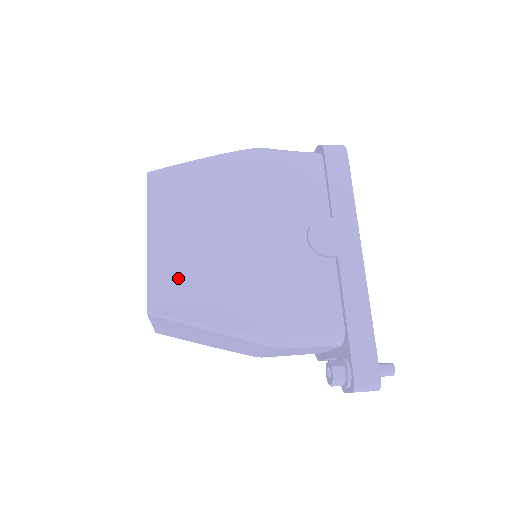
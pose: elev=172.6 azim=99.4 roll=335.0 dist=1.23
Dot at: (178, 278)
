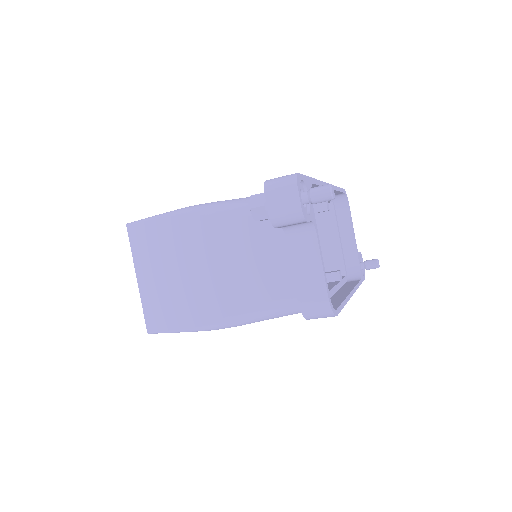
Dot at: occluded
